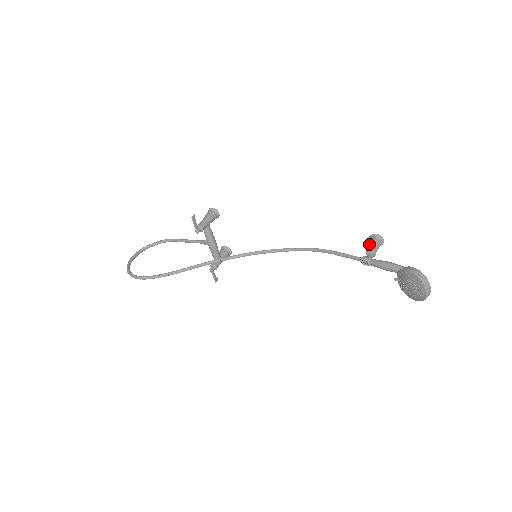
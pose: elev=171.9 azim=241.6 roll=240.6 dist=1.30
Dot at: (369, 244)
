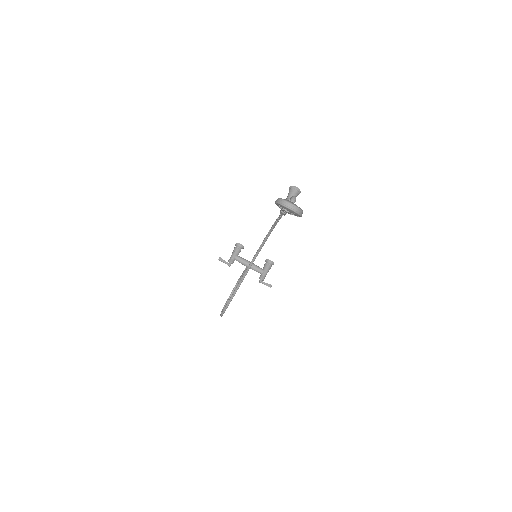
Dot at: occluded
